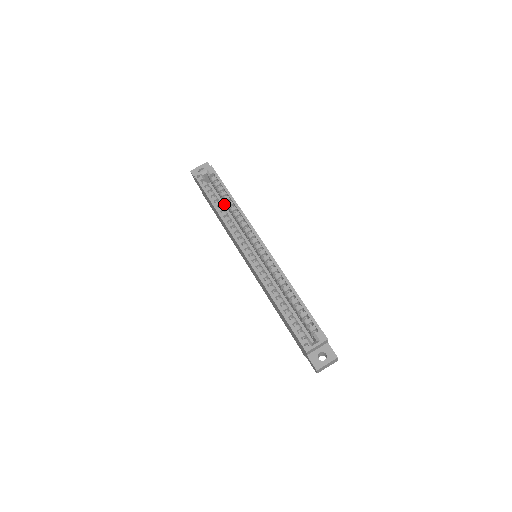
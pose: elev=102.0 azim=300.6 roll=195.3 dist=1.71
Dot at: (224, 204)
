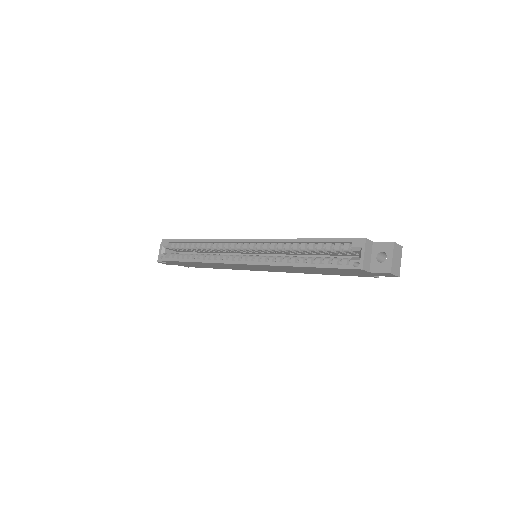
Dot at: (200, 253)
